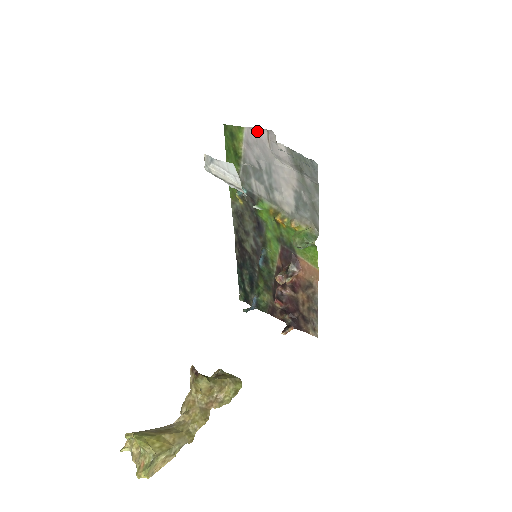
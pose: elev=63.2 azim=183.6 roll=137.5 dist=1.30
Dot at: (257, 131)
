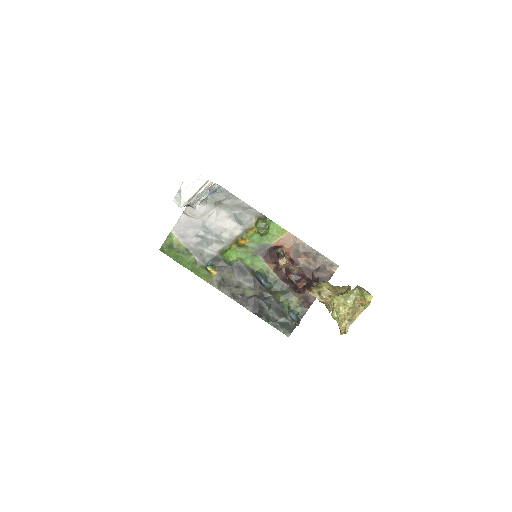
Dot at: (179, 222)
